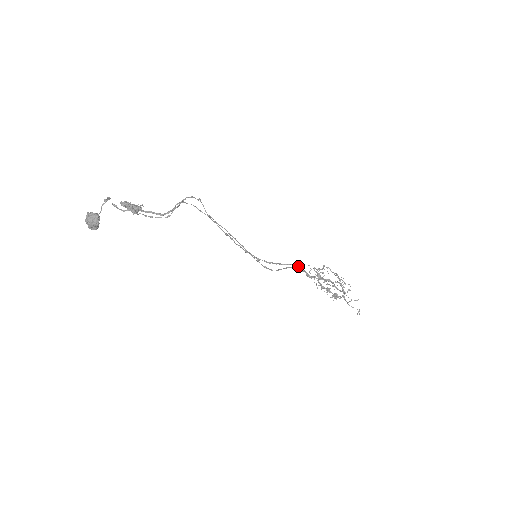
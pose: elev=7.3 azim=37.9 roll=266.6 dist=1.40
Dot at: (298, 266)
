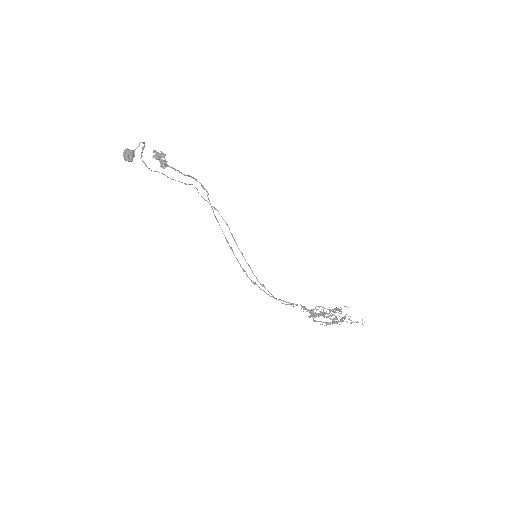
Dot at: (292, 303)
